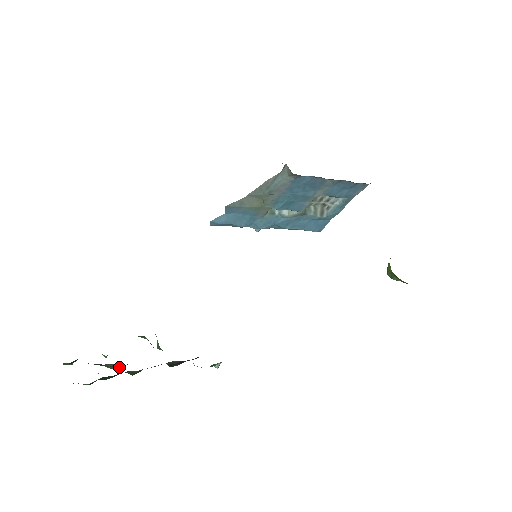
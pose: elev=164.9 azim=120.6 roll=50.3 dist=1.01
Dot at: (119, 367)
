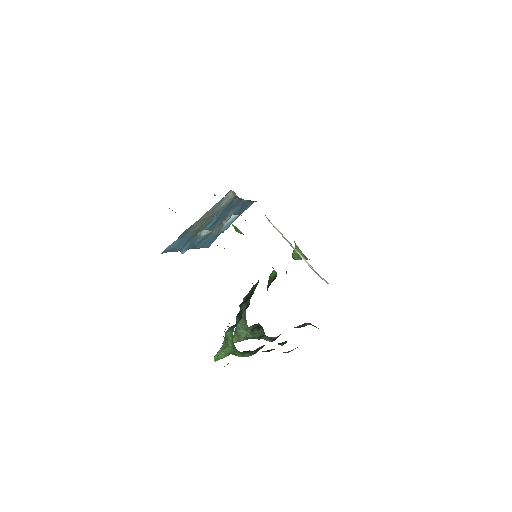
Dot at: (257, 351)
